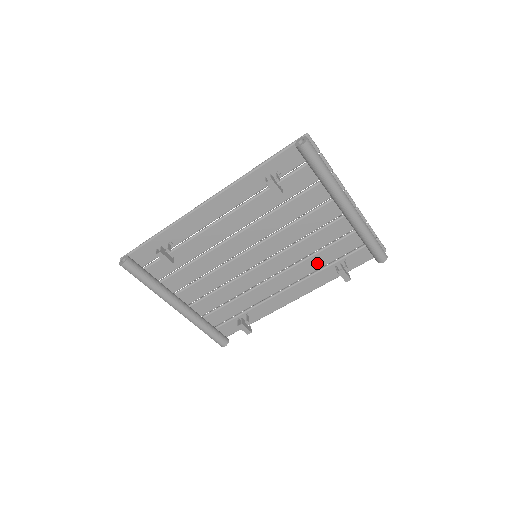
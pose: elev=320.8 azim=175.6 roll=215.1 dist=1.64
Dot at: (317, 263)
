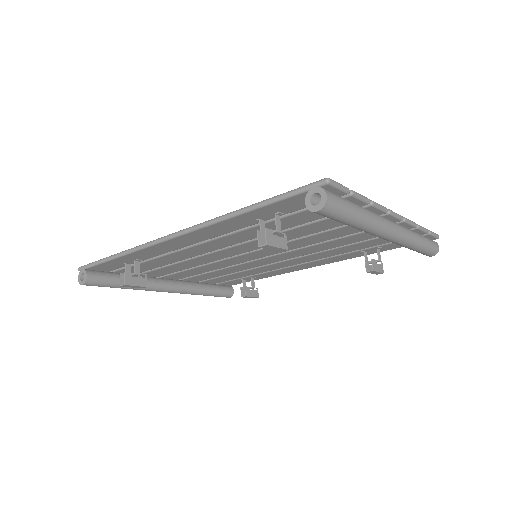
Dot at: (340, 251)
